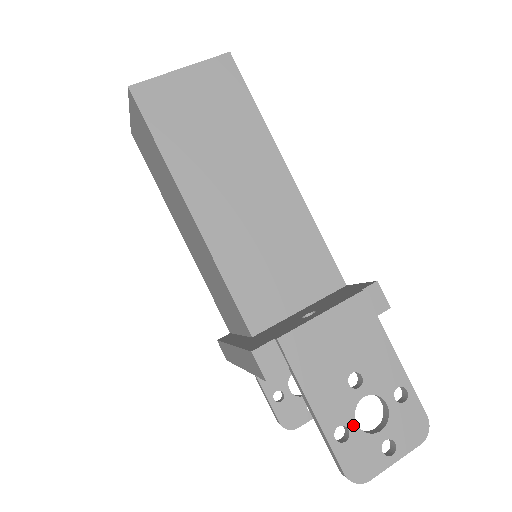
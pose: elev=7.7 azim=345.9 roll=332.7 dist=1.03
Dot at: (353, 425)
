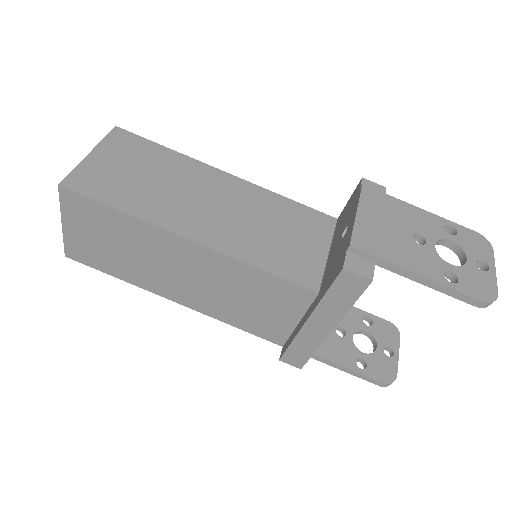
Dot at: (450, 267)
